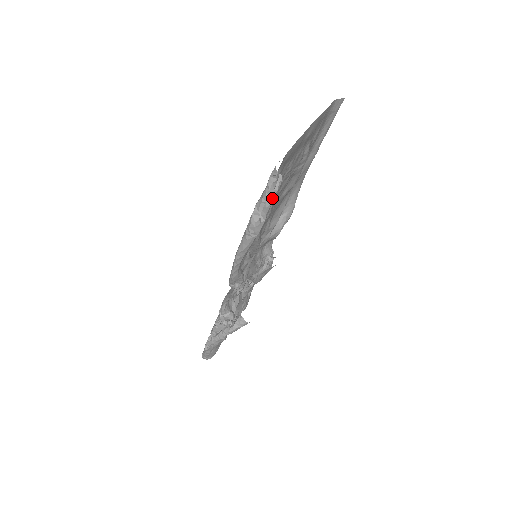
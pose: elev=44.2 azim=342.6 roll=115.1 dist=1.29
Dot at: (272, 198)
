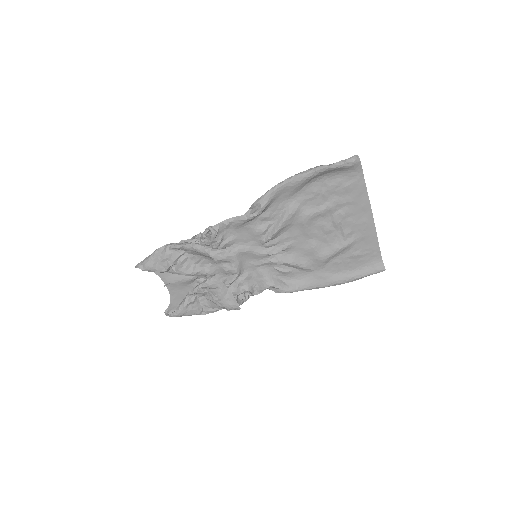
Dot at: (344, 163)
